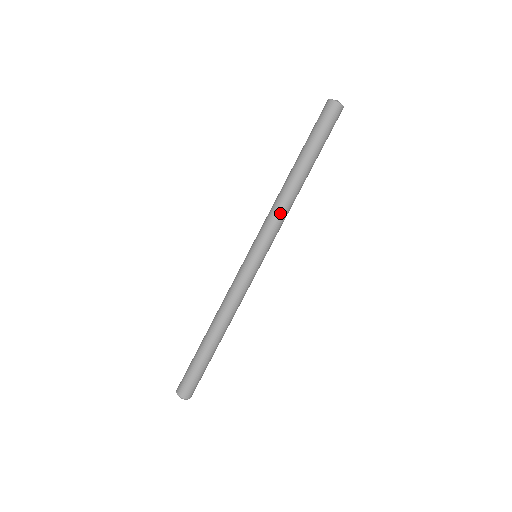
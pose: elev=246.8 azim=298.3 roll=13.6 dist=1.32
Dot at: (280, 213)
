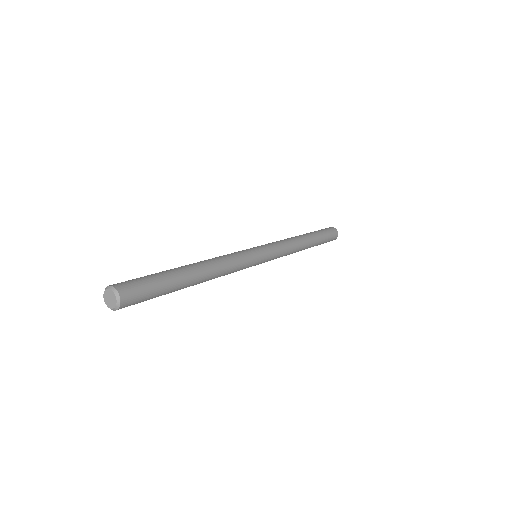
Dot at: (289, 245)
